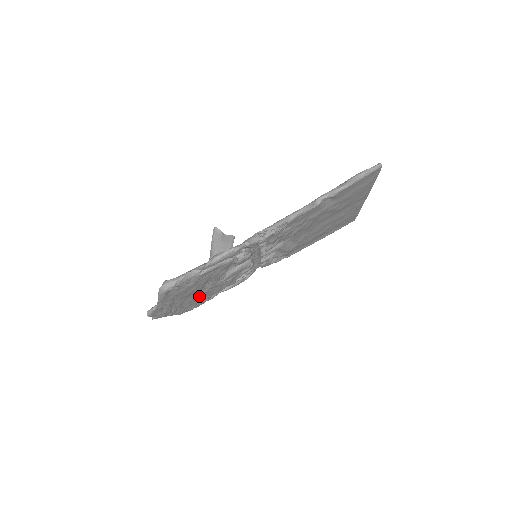
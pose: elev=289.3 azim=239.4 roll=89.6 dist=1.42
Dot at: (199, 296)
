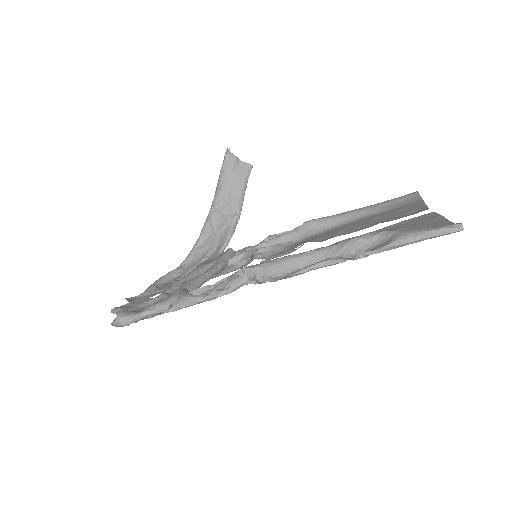
Dot at: occluded
